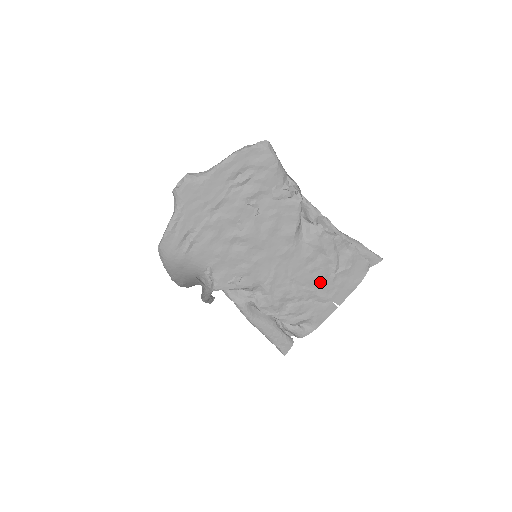
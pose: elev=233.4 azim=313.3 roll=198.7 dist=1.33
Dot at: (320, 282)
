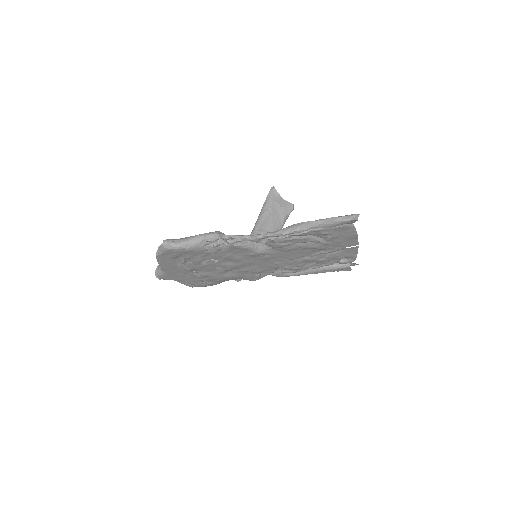
Dot at: (319, 249)
